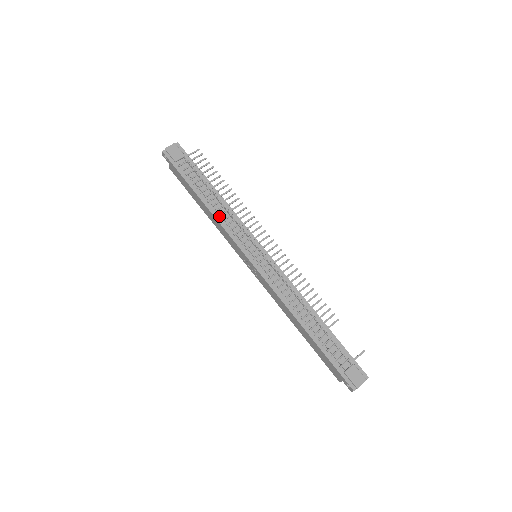
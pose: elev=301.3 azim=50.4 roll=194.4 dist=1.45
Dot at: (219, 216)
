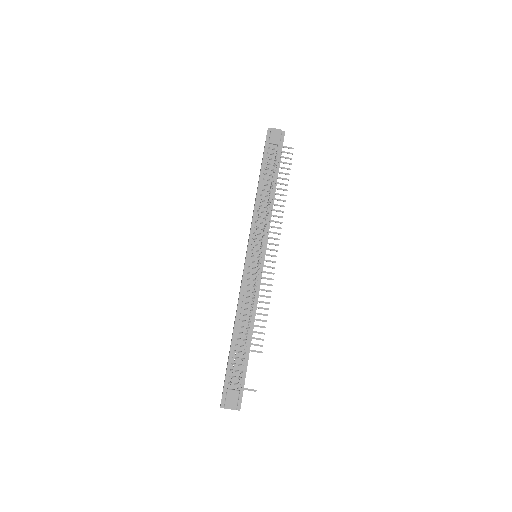
Dot at: (258, 206)
